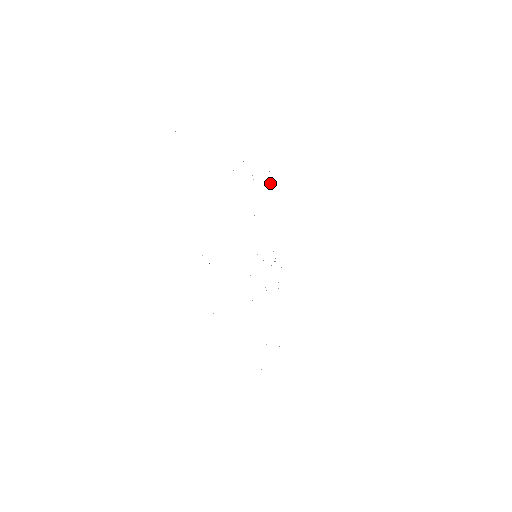
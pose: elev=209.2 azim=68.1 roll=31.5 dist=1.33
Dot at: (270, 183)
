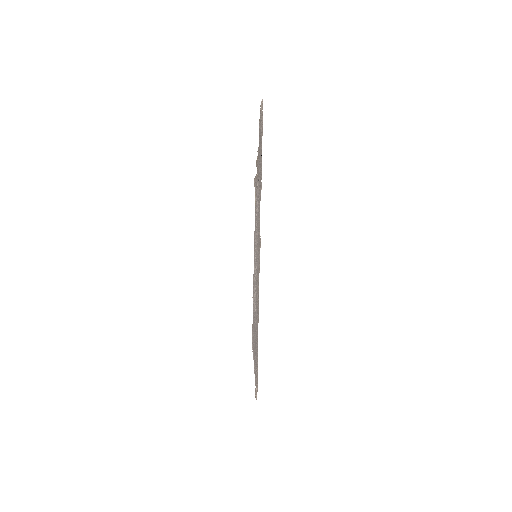
Dot at: (255, 190)
